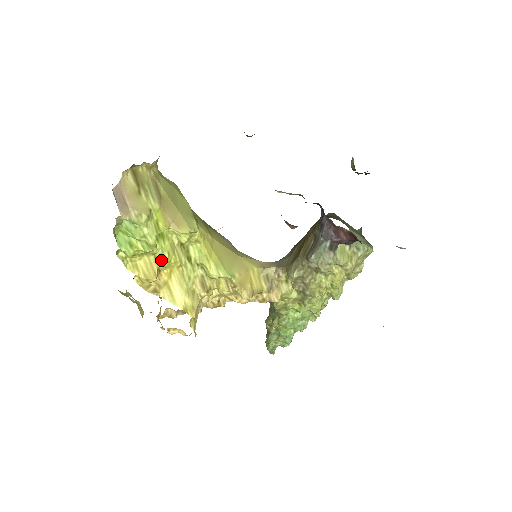
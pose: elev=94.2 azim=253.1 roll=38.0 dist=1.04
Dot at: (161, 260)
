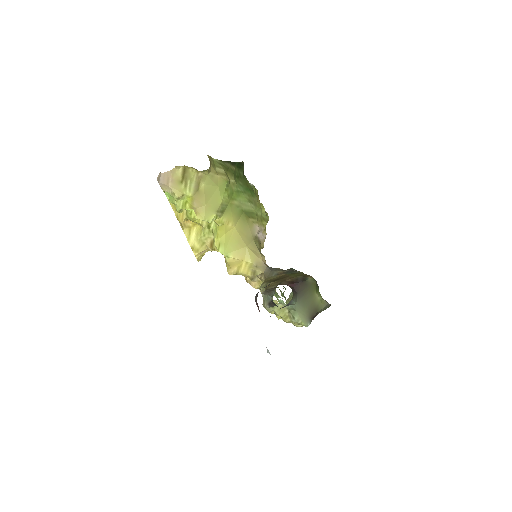
Dot at: (189, 216)
